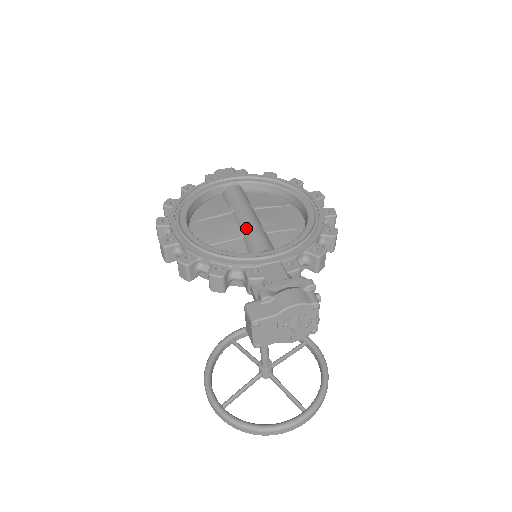
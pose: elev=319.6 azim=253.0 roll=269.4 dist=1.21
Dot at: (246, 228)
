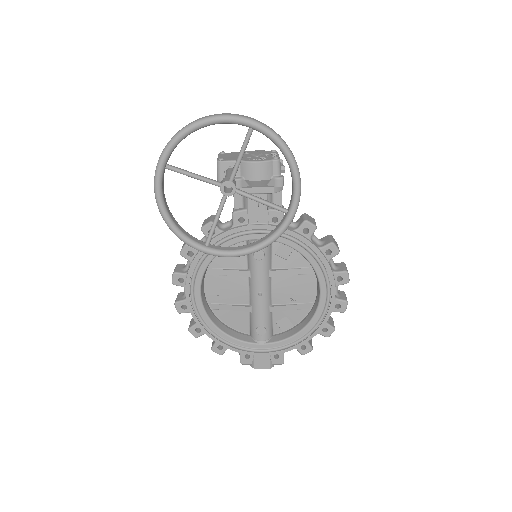
Dot at: occluded
